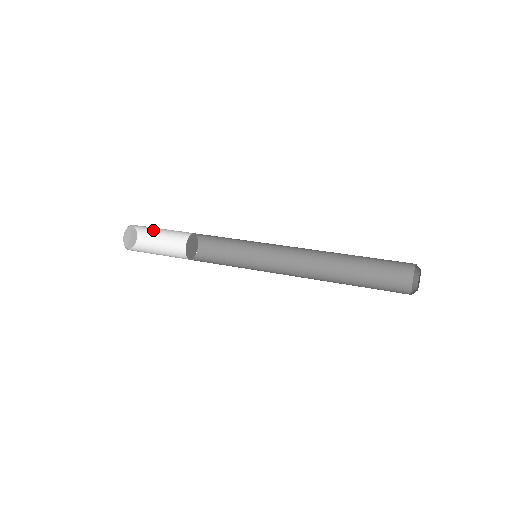
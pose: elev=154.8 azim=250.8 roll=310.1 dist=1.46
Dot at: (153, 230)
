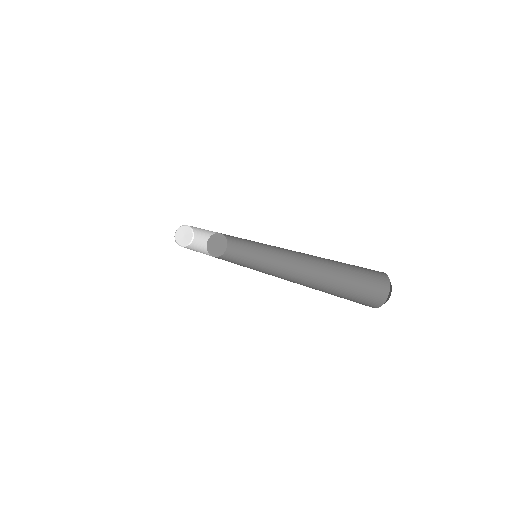
Dot at: (203, 238)
